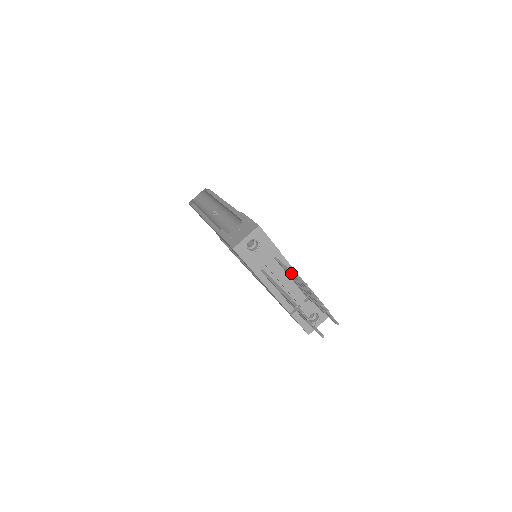
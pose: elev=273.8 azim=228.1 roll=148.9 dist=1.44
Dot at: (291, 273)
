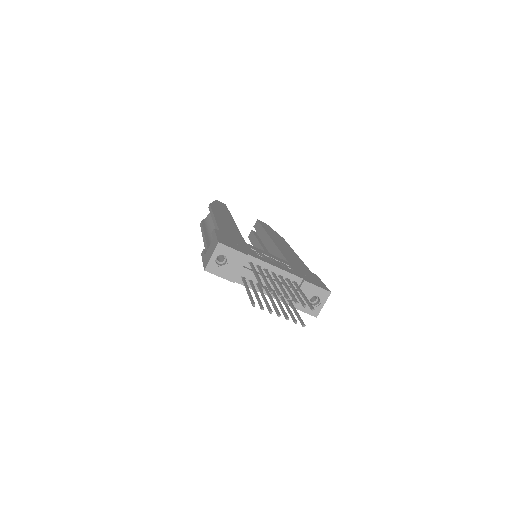
Dot at: occluded
